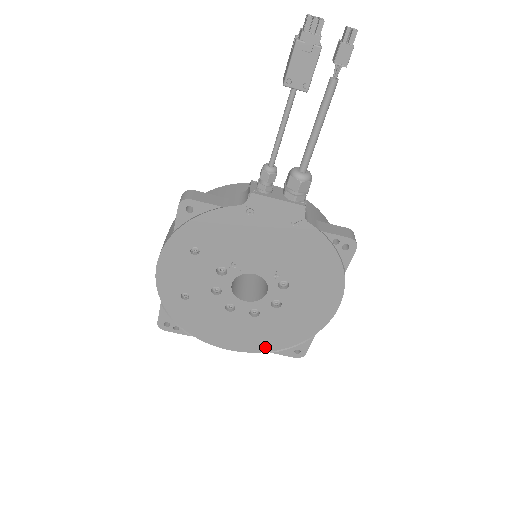
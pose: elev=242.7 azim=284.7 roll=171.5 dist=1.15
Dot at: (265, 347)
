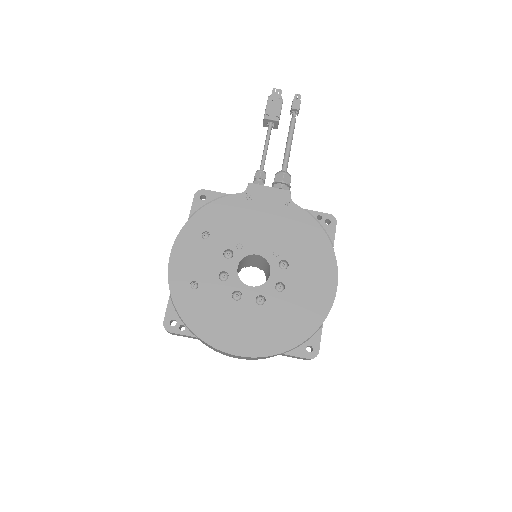
Dot at: (275, 347)
